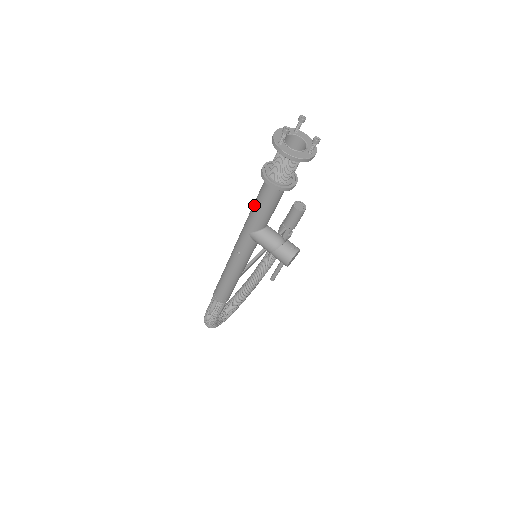
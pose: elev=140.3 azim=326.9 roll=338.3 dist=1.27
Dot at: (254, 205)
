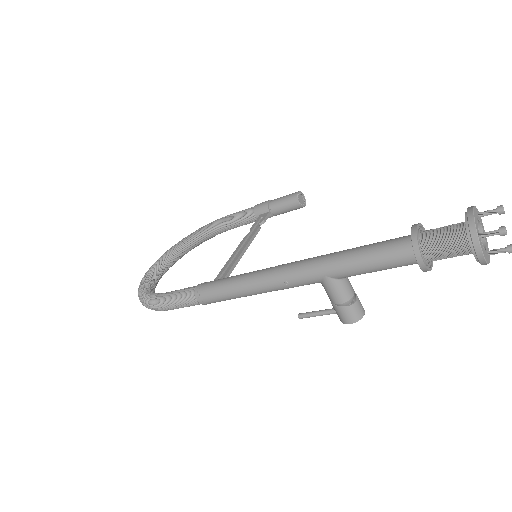
Dot at: (361, 257)
